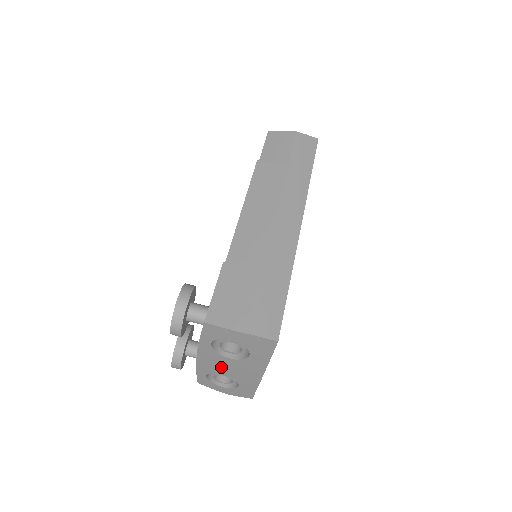
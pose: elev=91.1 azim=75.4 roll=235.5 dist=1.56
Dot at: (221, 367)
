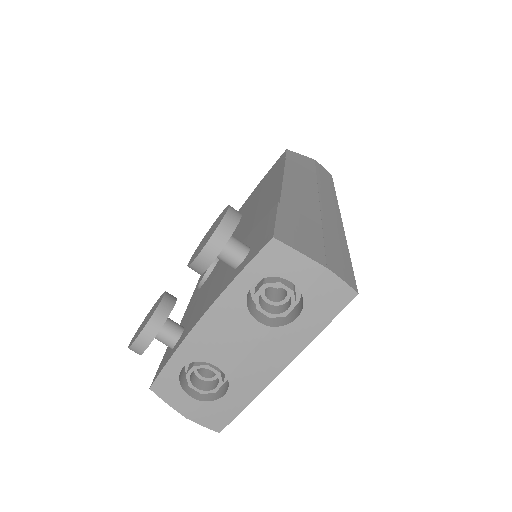
Dot at: (228, 344)
